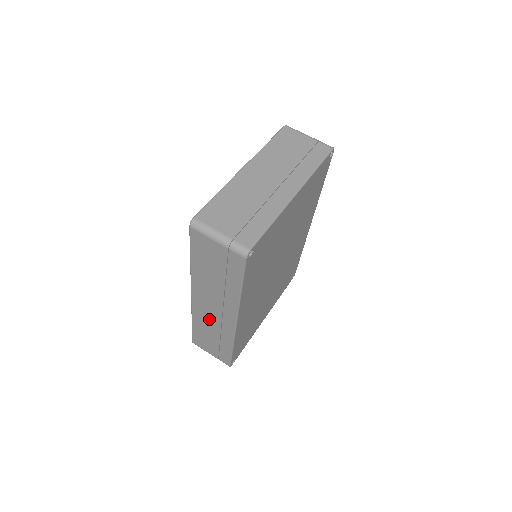
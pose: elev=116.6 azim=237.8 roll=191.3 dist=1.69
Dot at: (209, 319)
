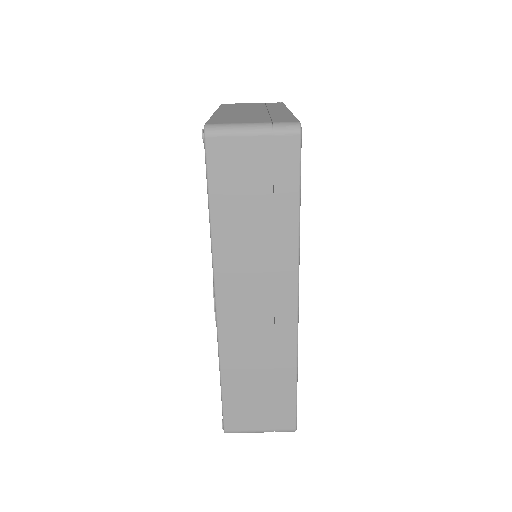
Dot at: (251, 336)
